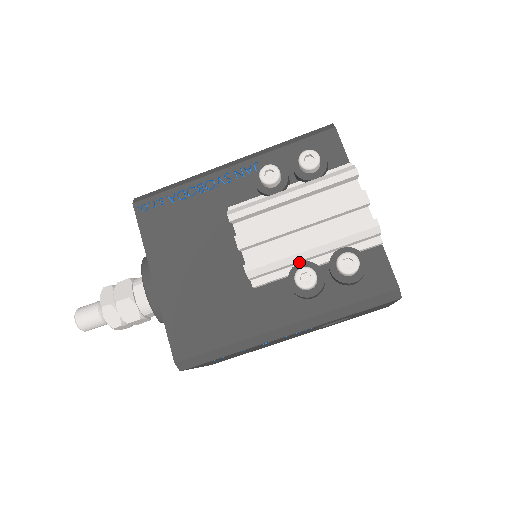
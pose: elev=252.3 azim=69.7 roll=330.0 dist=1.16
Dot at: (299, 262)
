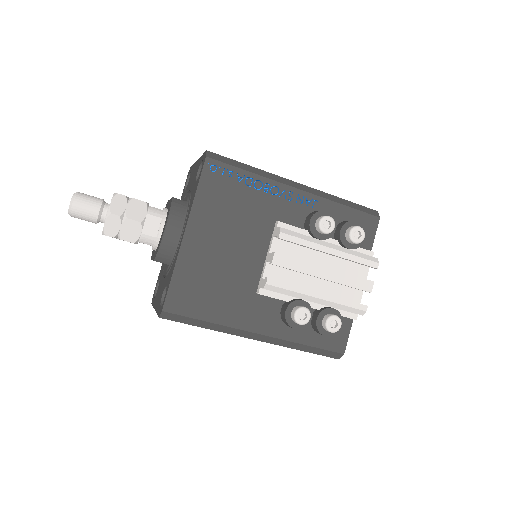
Dot at: (301, 298)
